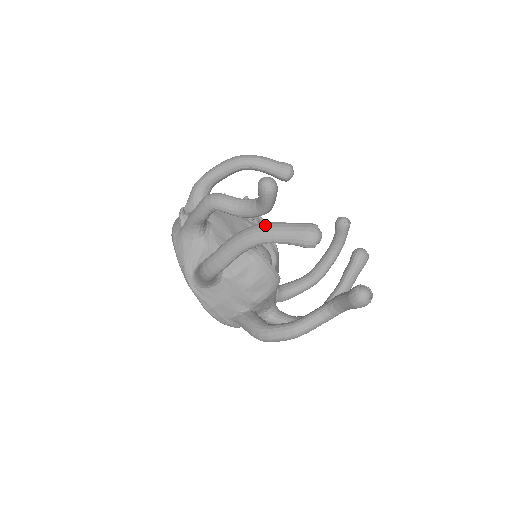
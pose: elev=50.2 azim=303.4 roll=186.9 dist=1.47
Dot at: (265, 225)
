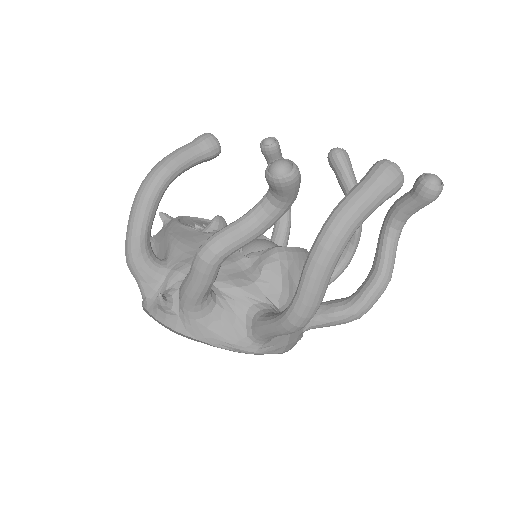
Dot at: (340, 214)
